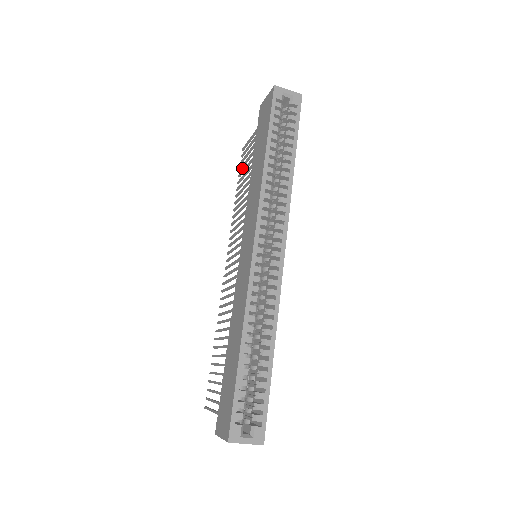
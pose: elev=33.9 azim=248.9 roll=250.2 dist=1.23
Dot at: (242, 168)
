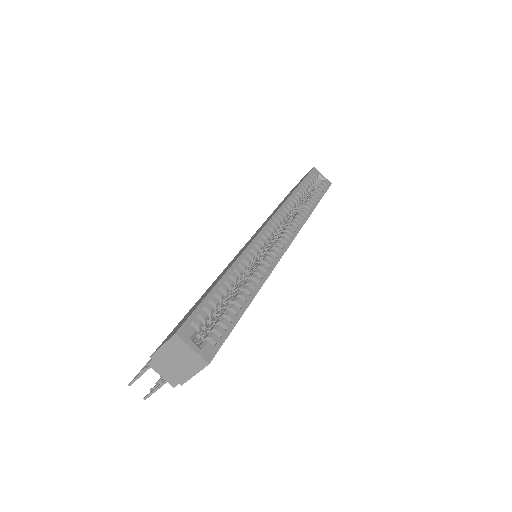
Dot at: occluded
